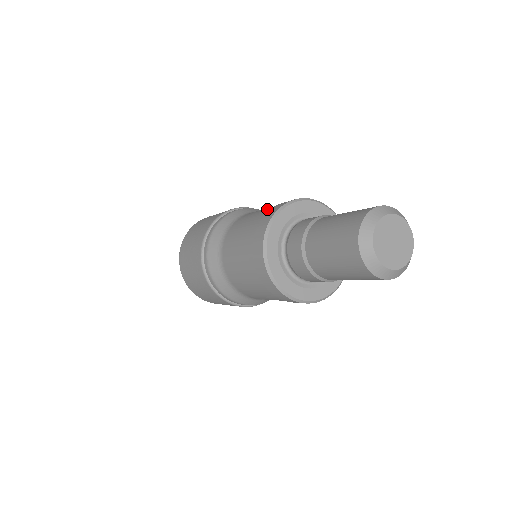
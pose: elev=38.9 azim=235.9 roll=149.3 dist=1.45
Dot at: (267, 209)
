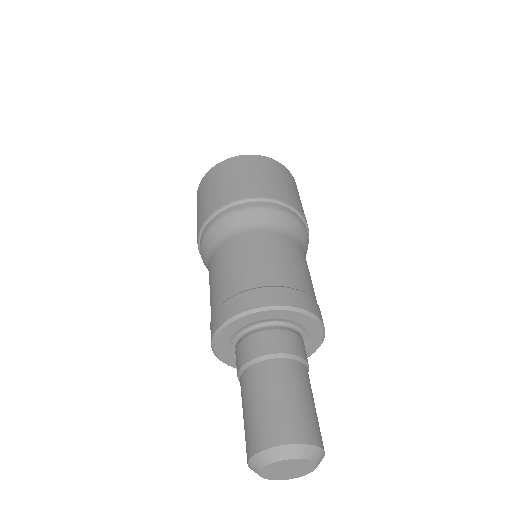
Dot at: (244, 278)
